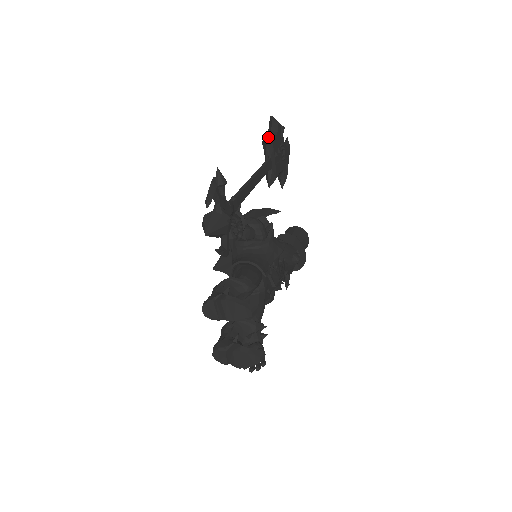
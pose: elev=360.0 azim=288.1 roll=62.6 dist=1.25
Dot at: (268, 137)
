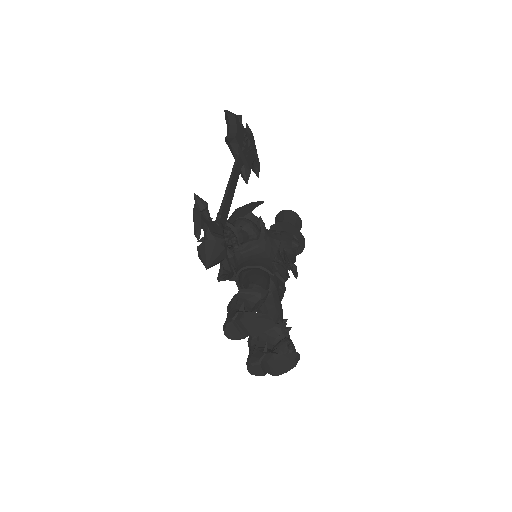
Dot at: (229, 134)
